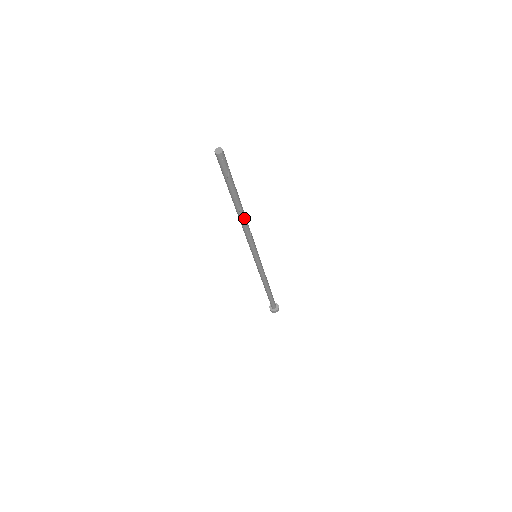
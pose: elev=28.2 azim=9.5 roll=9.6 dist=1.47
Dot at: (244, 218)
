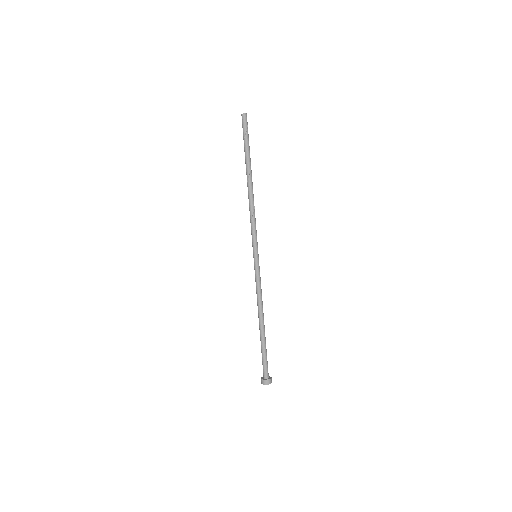
Dot at: (250, 190)
